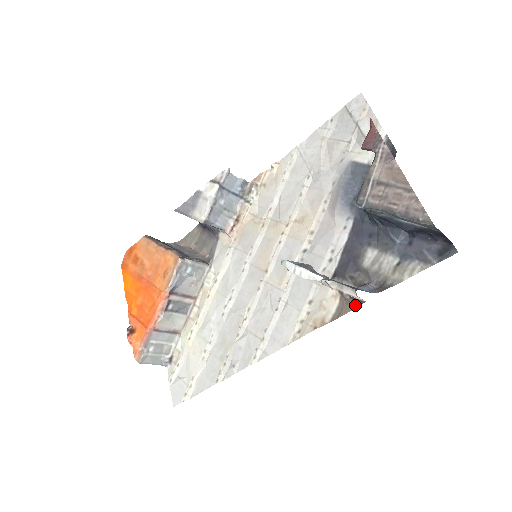
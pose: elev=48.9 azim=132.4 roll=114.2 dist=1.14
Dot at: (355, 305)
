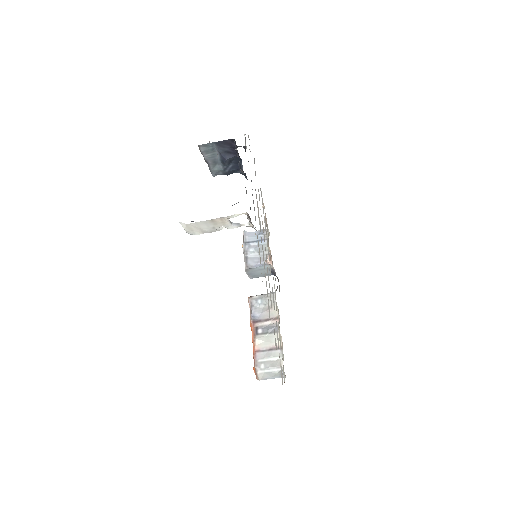
Dot at: occluded
